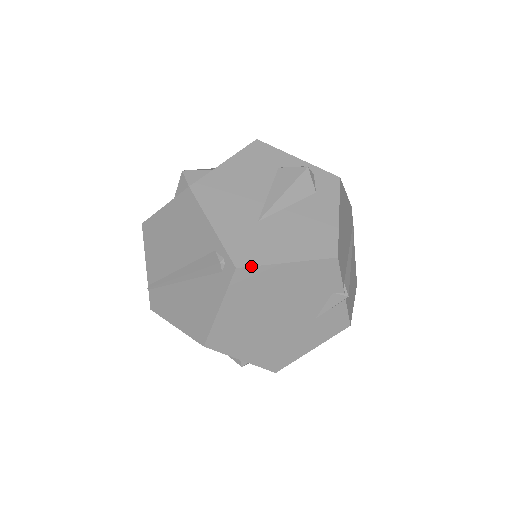
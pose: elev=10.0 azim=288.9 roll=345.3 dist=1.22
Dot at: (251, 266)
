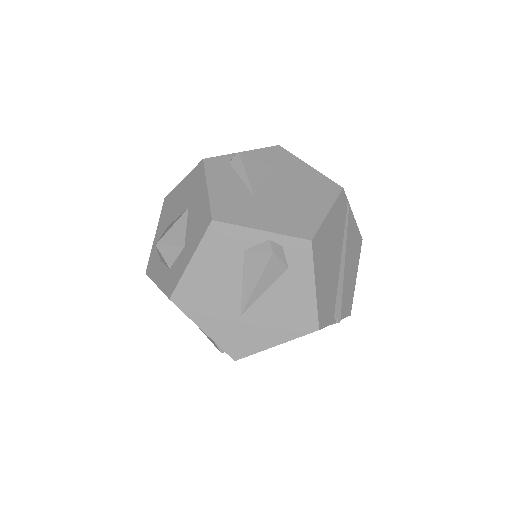
Dot at: occluded
